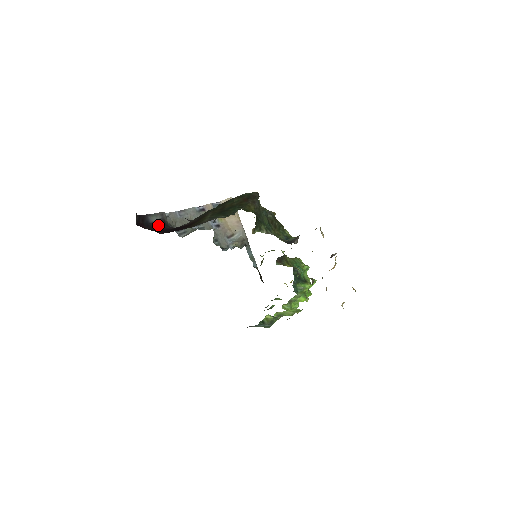
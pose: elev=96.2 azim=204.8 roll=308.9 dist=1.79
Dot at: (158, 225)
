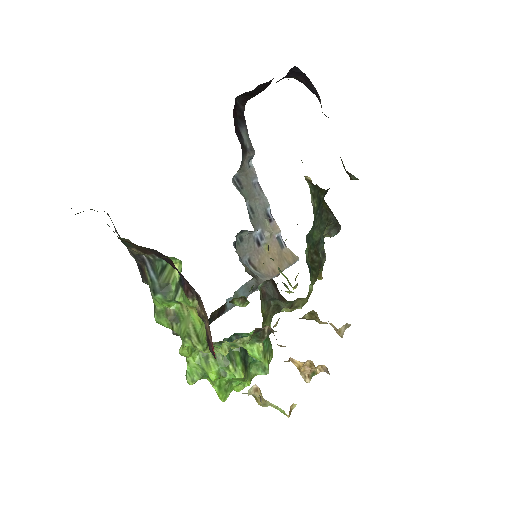
Dot at: (240, 137)
